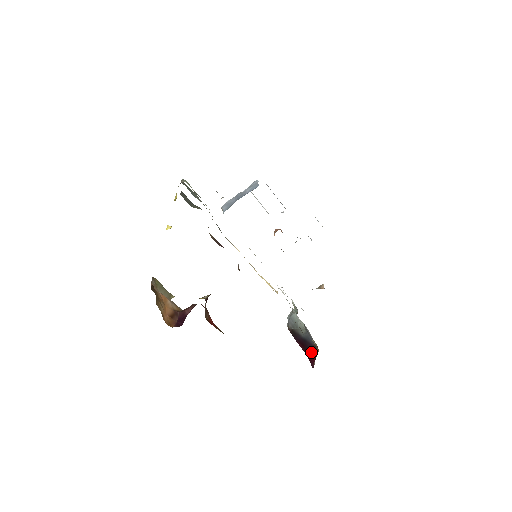
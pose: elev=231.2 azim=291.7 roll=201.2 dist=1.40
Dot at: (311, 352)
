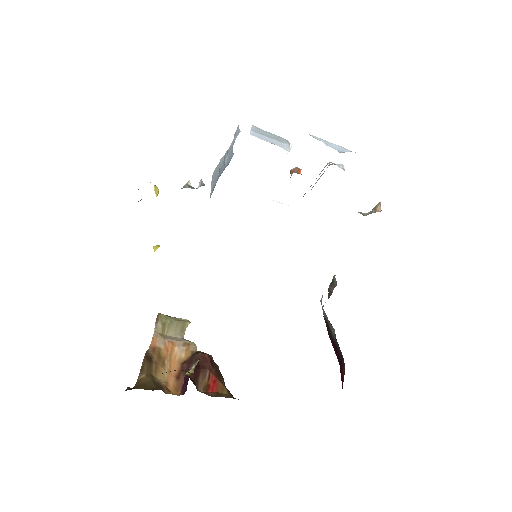
Dot at: (341, 366)
